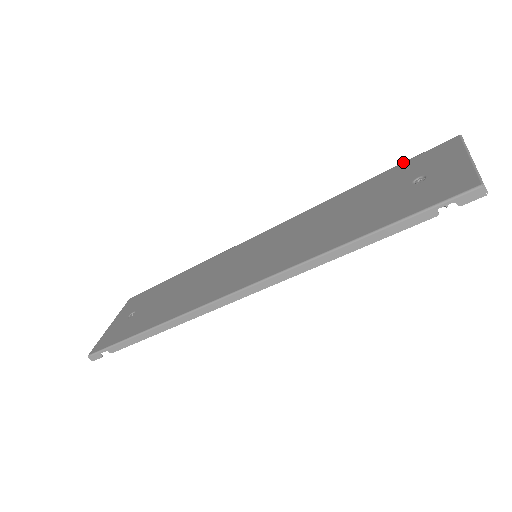
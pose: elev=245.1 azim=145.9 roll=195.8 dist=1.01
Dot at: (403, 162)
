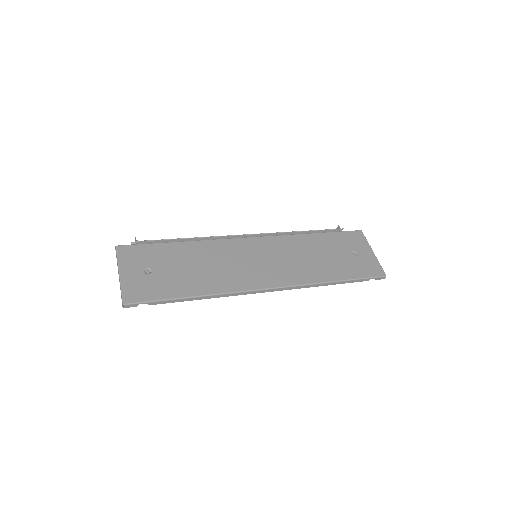
Dot at: (337, 232)
